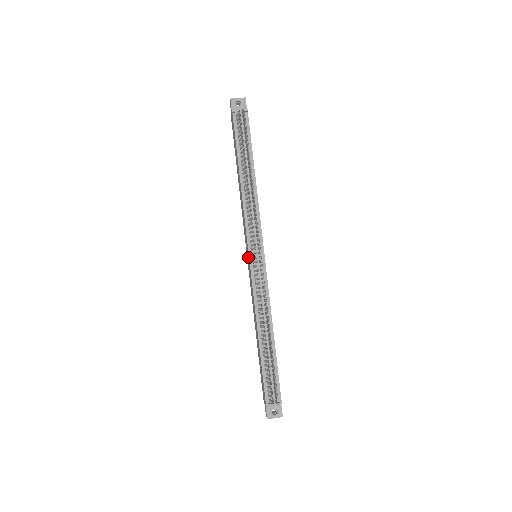
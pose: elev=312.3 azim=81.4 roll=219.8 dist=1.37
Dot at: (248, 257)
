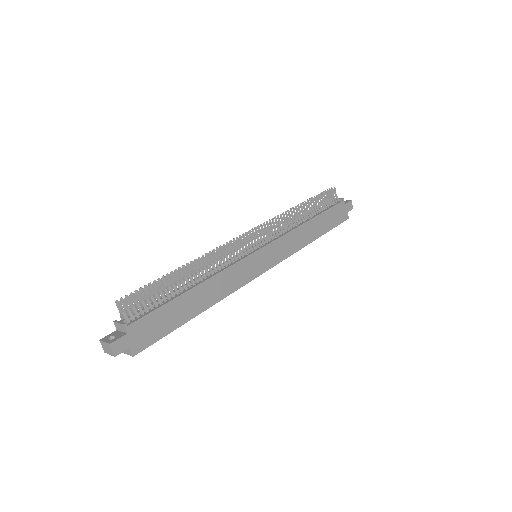
Dot at: occluded
